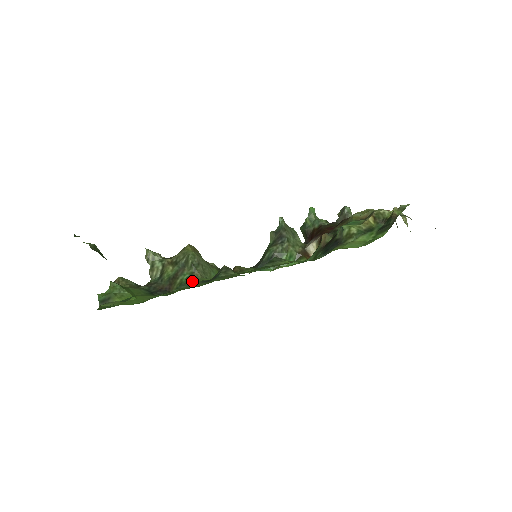
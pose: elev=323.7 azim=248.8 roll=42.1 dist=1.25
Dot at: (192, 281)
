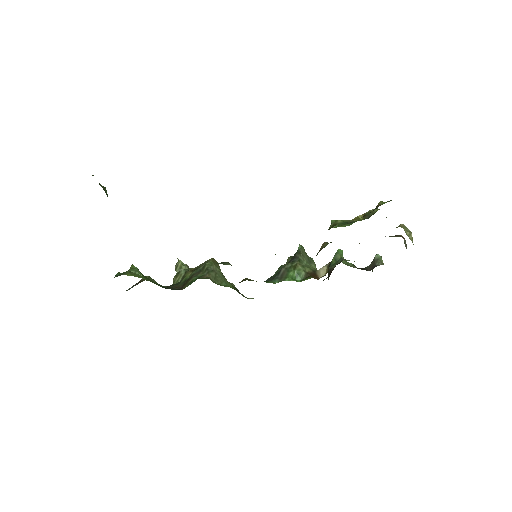
Dot at: (199, 278)
